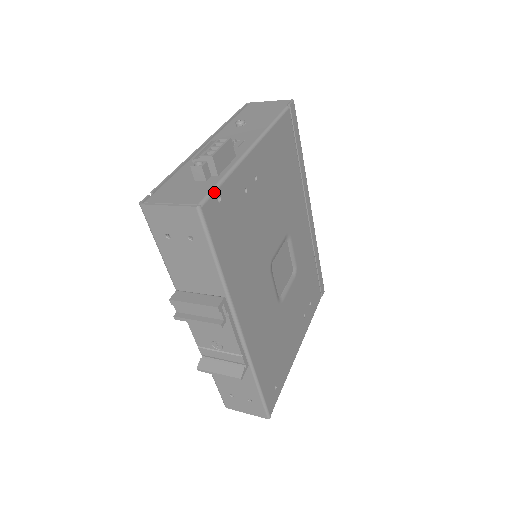
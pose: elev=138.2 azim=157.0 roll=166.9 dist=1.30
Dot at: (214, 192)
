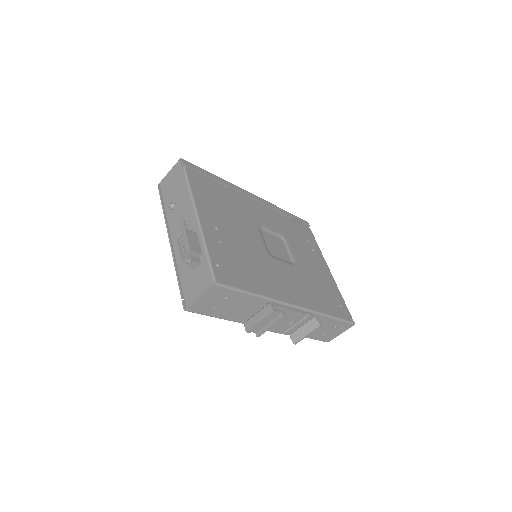
Dot at: (212, 266)
